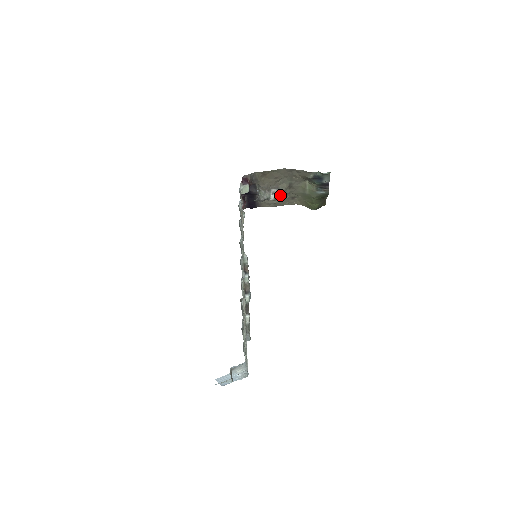
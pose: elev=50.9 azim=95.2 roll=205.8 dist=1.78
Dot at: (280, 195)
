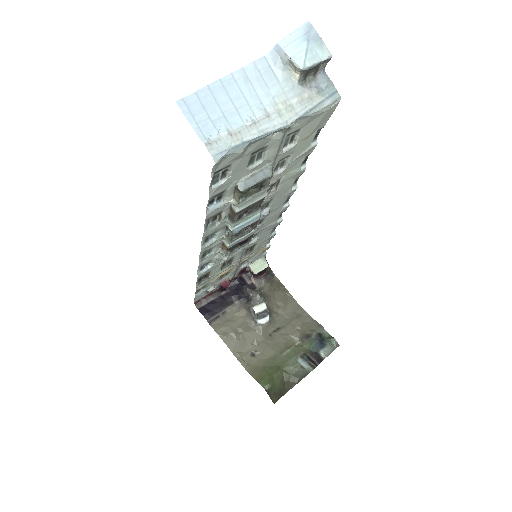
Dot at: (253, 330)
